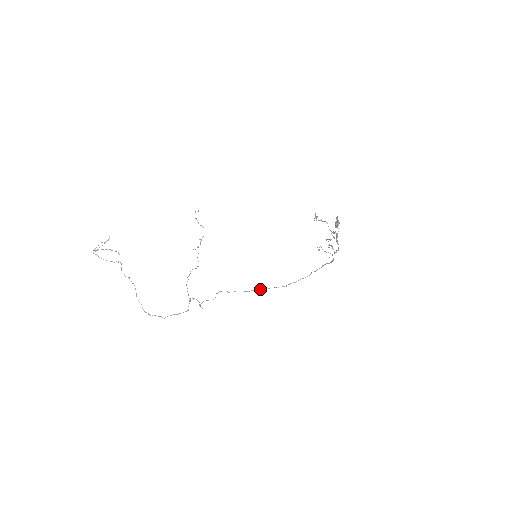
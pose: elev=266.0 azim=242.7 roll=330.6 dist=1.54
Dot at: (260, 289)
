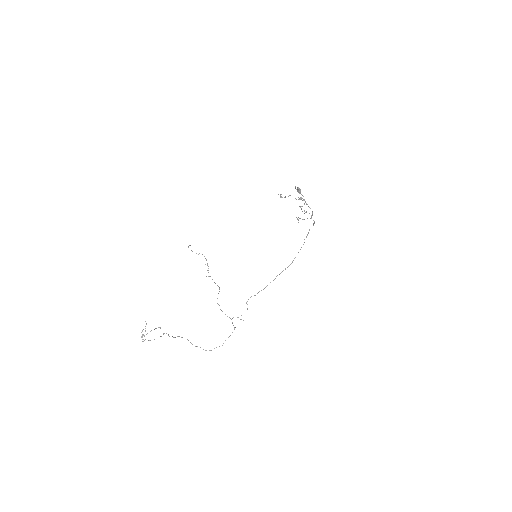
Dot at: occluded
